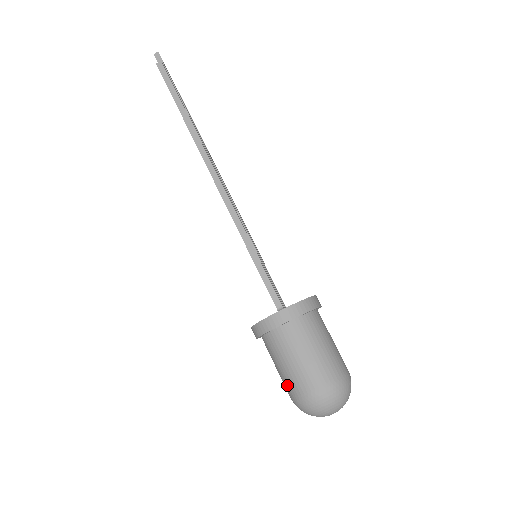
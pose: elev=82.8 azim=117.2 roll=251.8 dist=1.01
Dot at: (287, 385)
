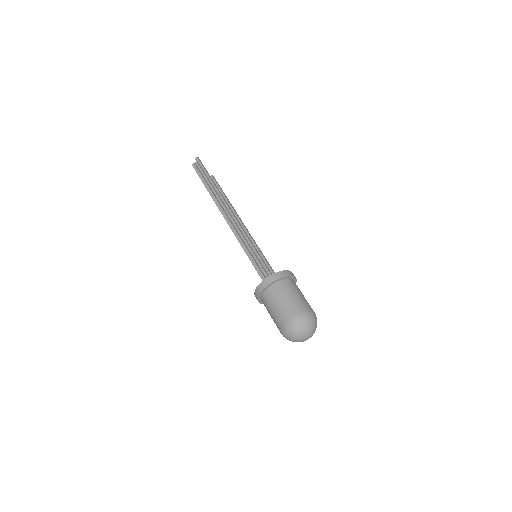
Dot at: (276, 325)
